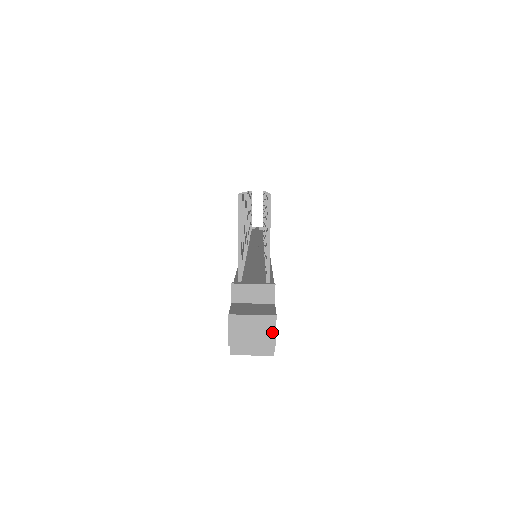
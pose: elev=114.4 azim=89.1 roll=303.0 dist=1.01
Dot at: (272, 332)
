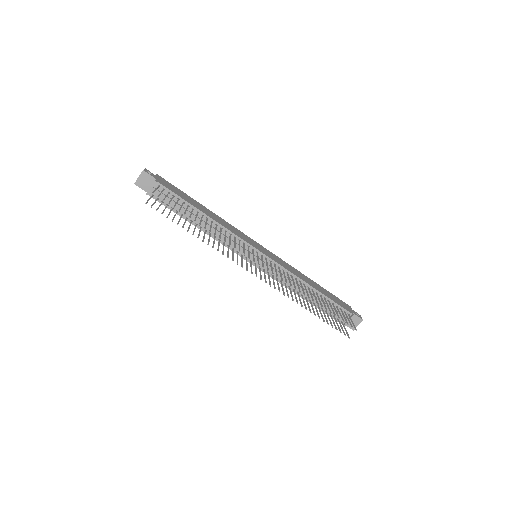
Dot at: (361, 318)
